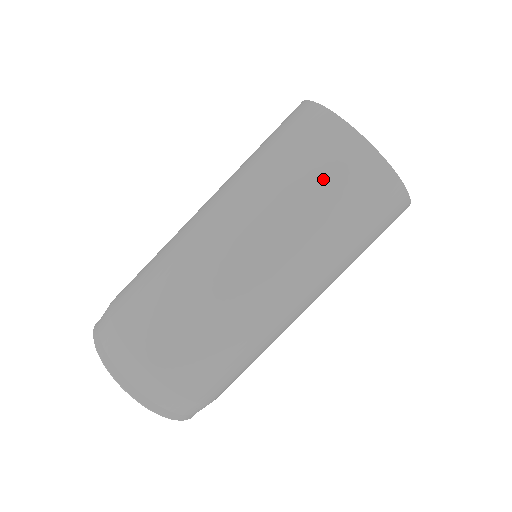
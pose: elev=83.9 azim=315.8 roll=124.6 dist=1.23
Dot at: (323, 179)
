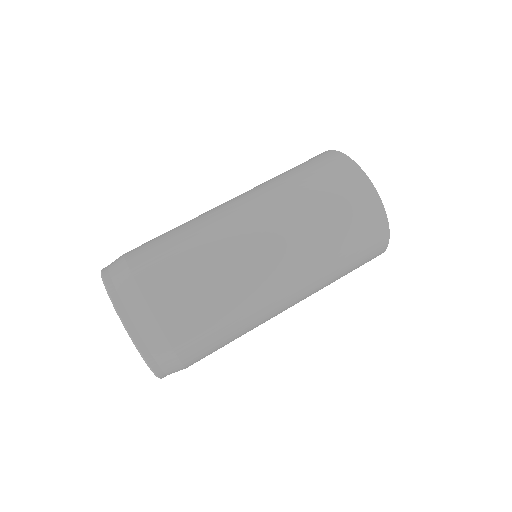
Dot at: (315, 176)
